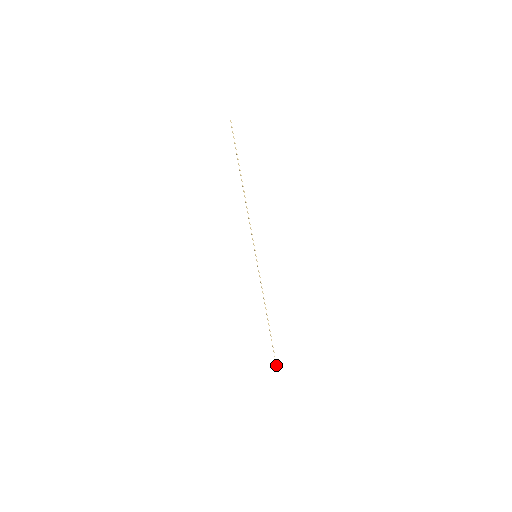
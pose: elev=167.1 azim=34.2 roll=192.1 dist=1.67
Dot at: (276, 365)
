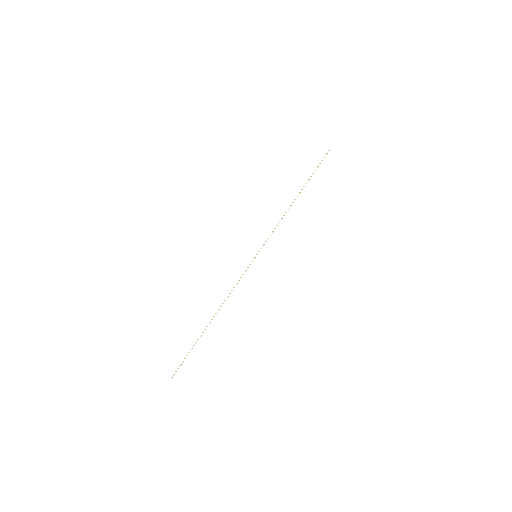
Dot at: (174, 373)
